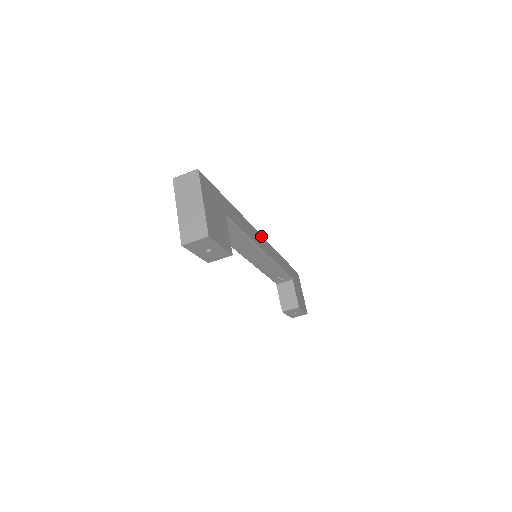
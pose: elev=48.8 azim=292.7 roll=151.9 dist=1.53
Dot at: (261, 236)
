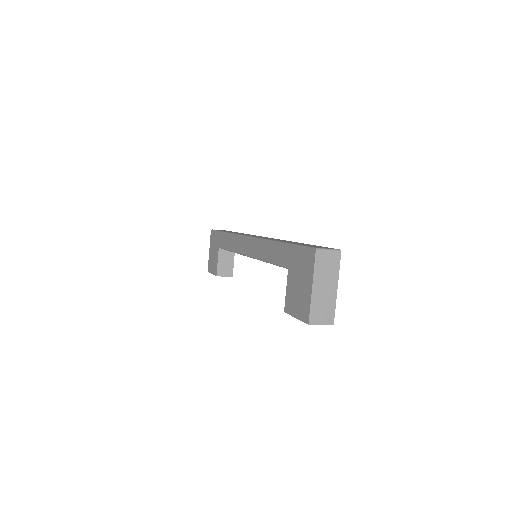
Dot at: occluded
